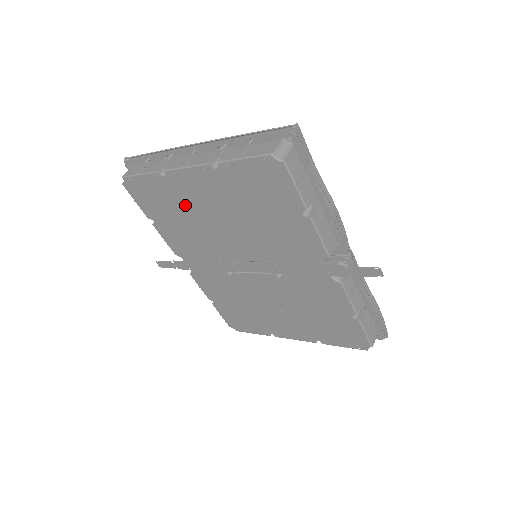
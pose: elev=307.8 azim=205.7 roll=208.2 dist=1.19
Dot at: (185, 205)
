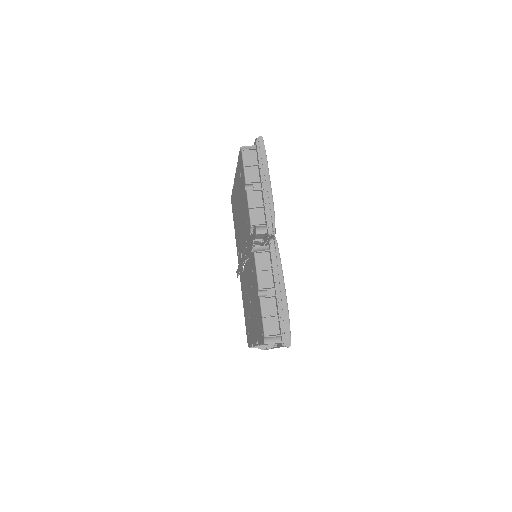
Dot at: (236, 207)
